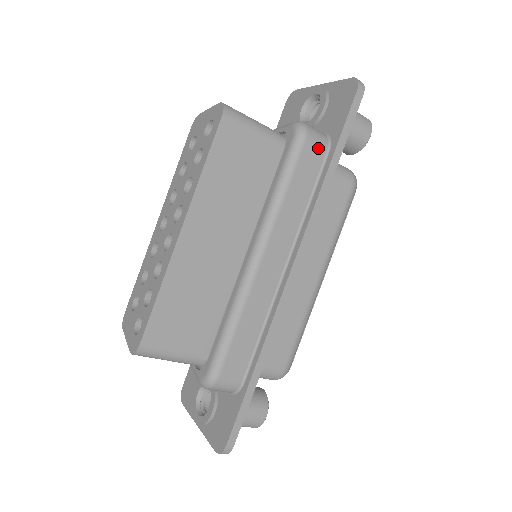
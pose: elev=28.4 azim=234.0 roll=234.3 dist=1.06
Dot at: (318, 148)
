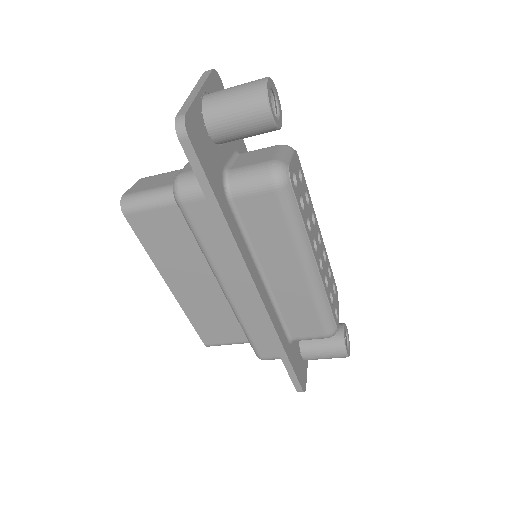
Dot at: (198, 201)
